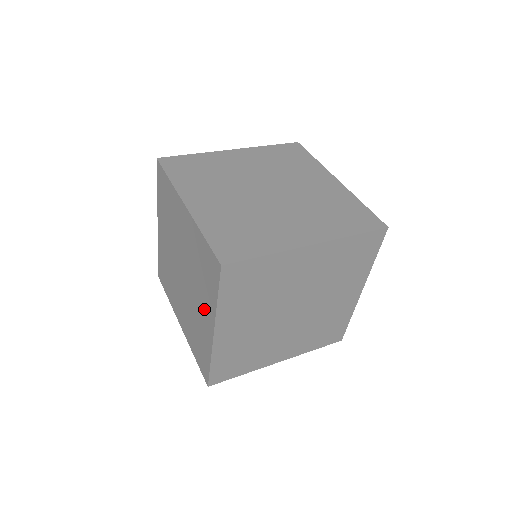
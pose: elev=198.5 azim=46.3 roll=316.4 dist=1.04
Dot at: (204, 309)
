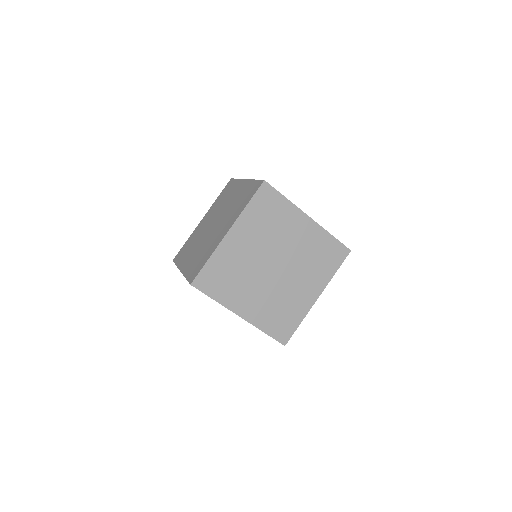
Dot at: occluded
